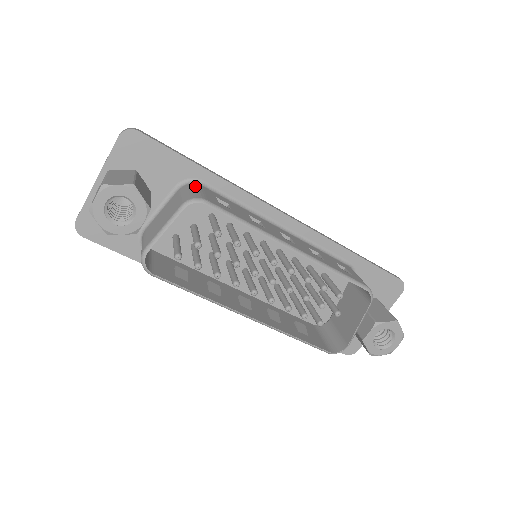
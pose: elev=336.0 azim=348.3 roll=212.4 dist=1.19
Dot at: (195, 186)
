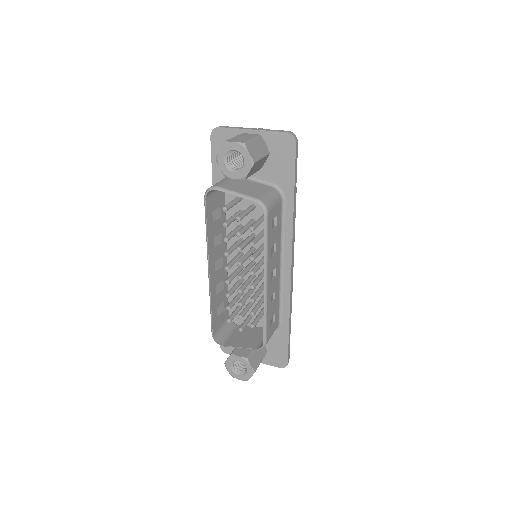
Dot at: (278, 198)
